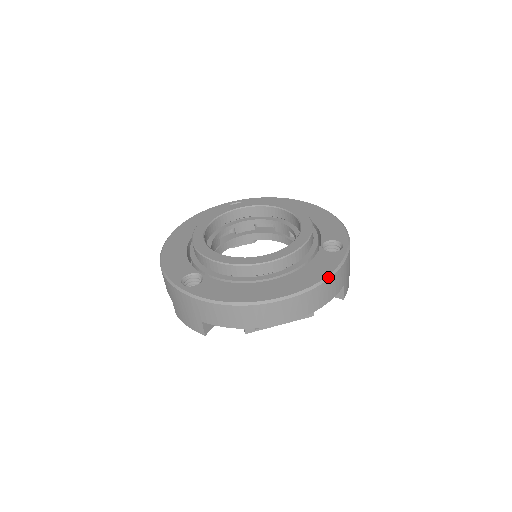
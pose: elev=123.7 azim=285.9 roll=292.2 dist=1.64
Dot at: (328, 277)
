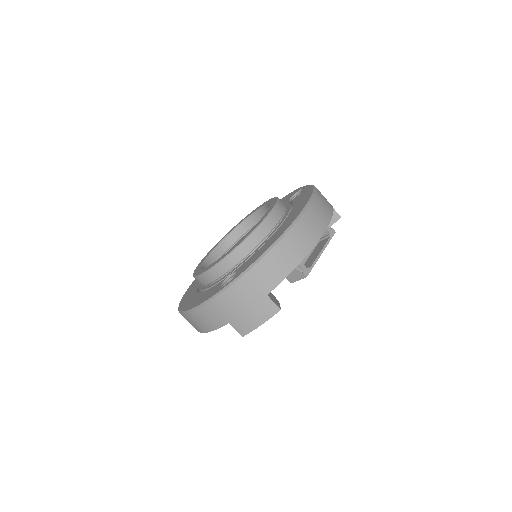
Dot at: (314, 190)
